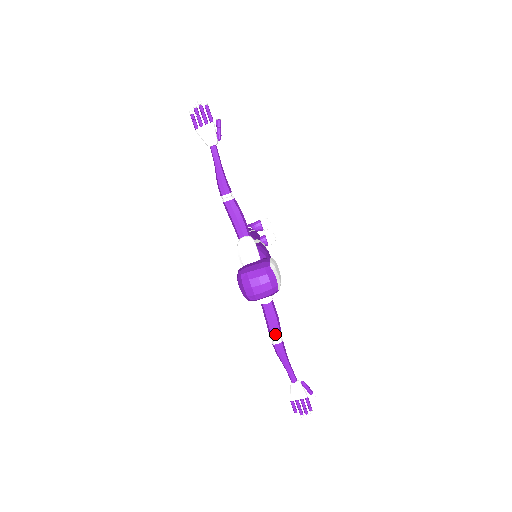
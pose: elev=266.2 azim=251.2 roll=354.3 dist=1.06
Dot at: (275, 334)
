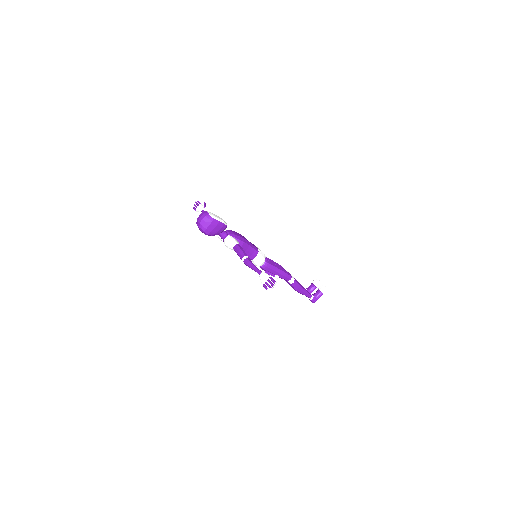
Dot at: (242, 256)
